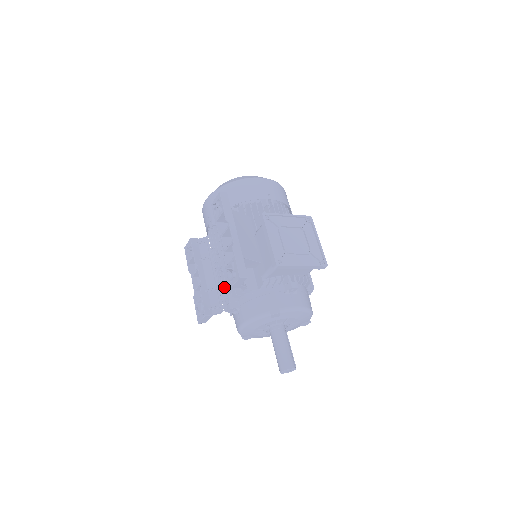
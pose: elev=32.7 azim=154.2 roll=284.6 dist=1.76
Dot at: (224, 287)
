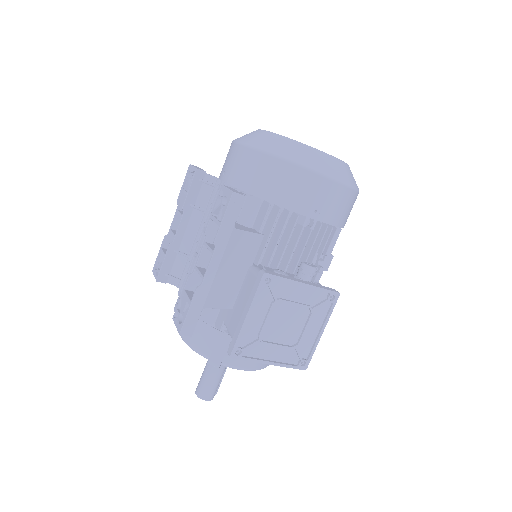
Dot at: occluded
